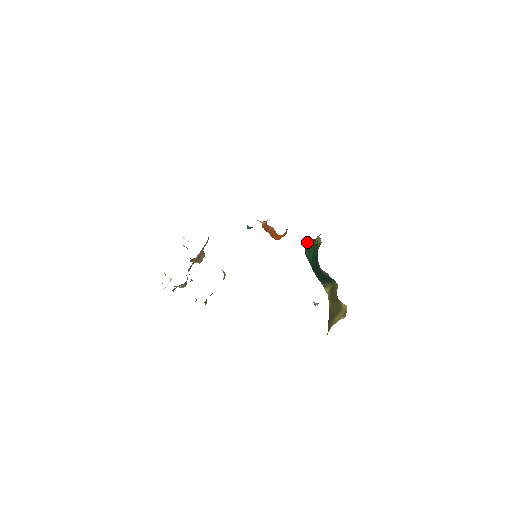
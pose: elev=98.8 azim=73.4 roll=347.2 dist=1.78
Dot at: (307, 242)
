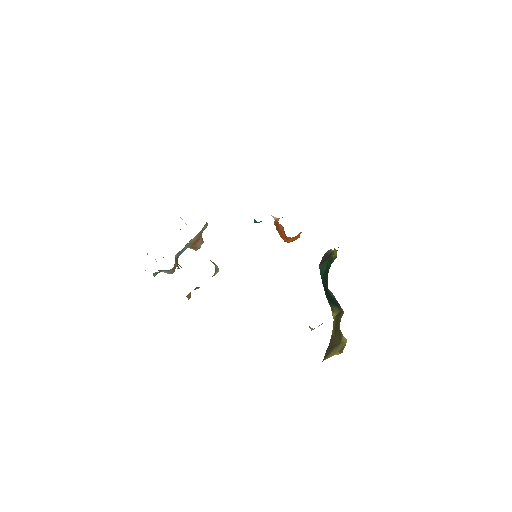
Dot at: (325, 253)
